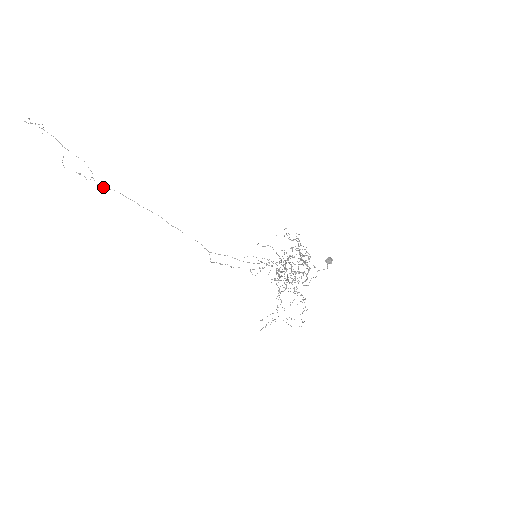
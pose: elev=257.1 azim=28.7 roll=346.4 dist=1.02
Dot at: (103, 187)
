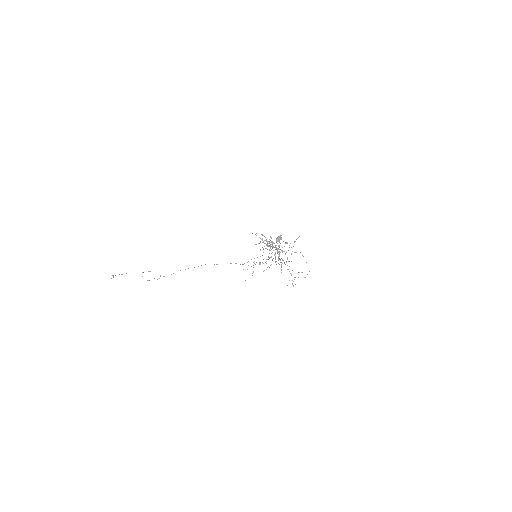
Dot at: occluded
